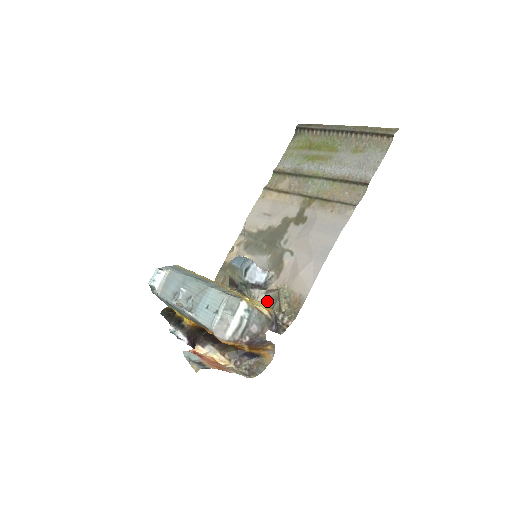
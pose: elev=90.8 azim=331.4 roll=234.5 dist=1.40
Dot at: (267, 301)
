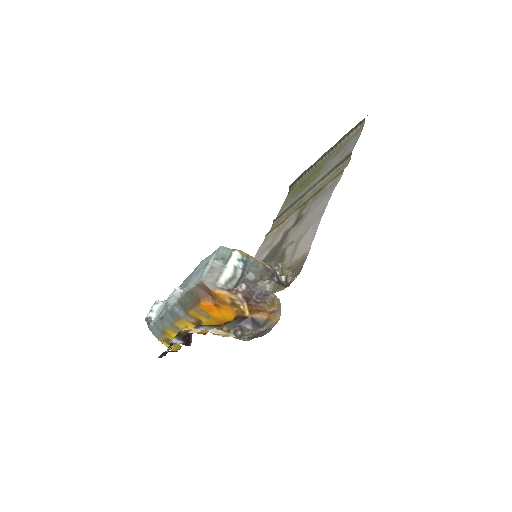
Dot at: (272, 289)
